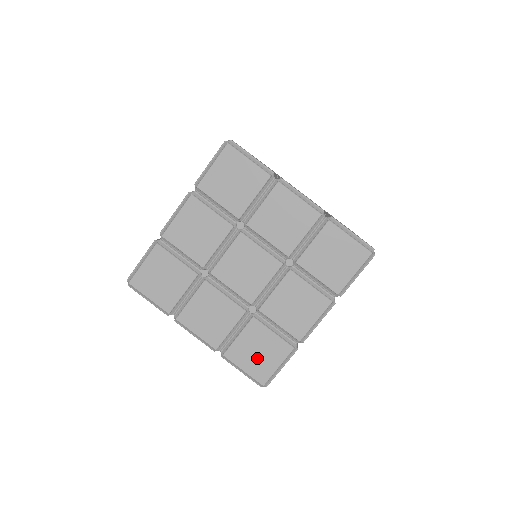
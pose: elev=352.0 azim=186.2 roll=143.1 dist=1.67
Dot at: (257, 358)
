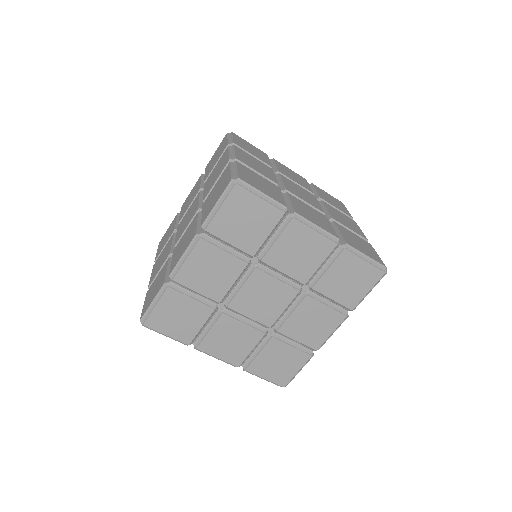
Dot at: (278, 368)
